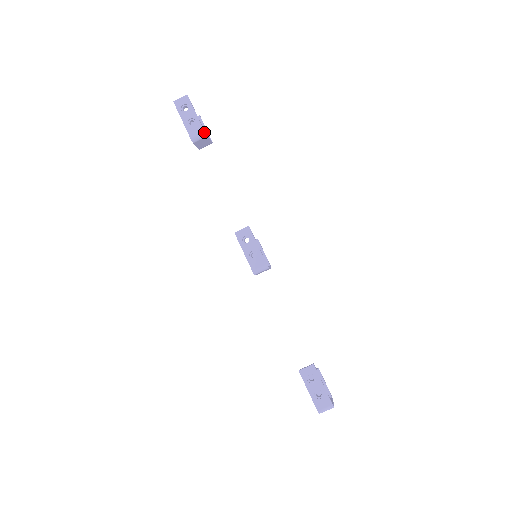
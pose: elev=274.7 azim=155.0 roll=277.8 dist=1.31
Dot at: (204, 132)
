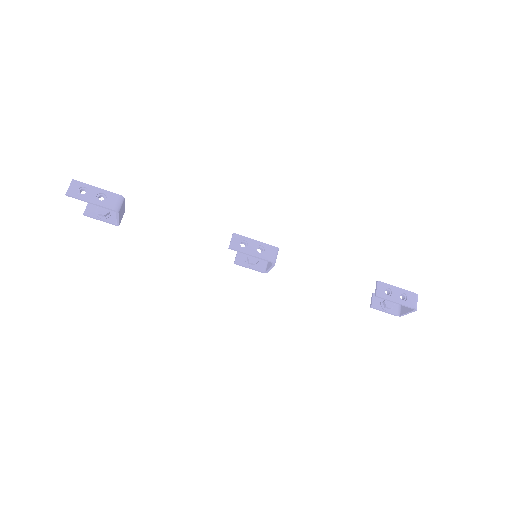
Dot at: (120, 196)
